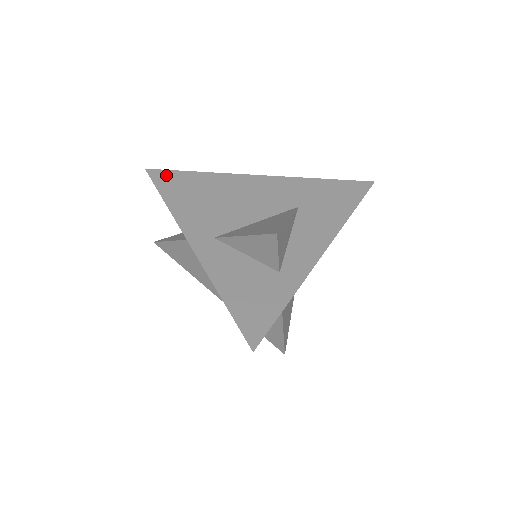
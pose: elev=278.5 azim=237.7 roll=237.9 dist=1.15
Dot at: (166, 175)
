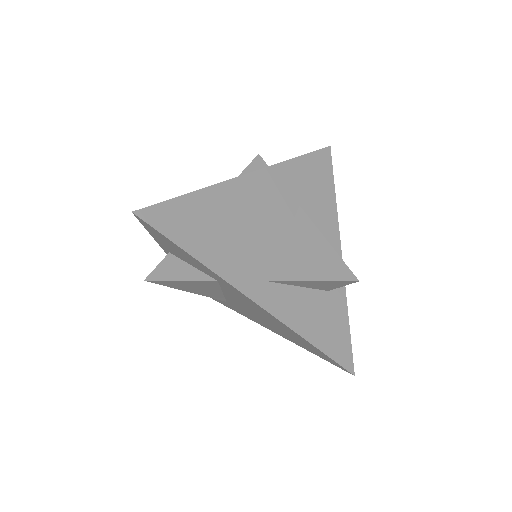
Dot at: (163, 213)
